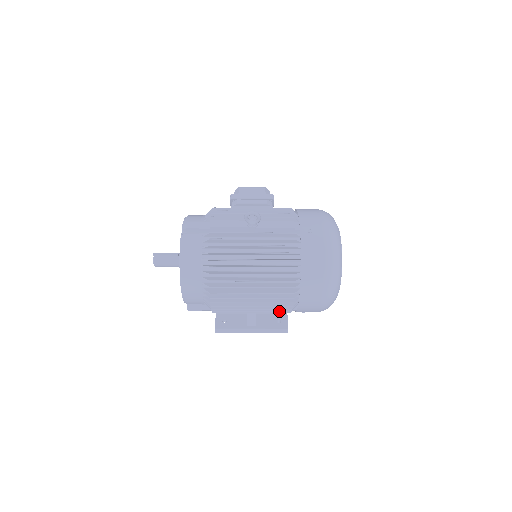
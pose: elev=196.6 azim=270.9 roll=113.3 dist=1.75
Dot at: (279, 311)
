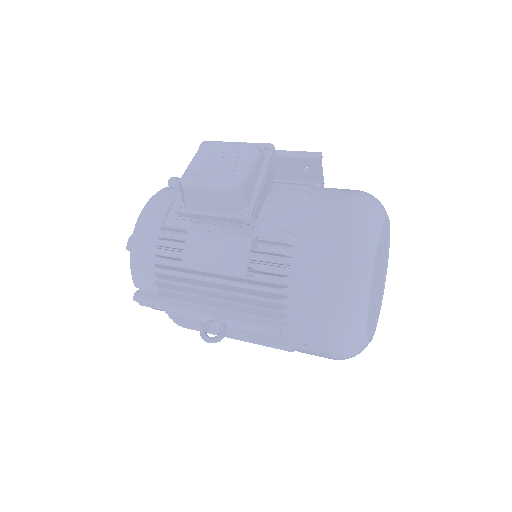
Dot at: occluded
